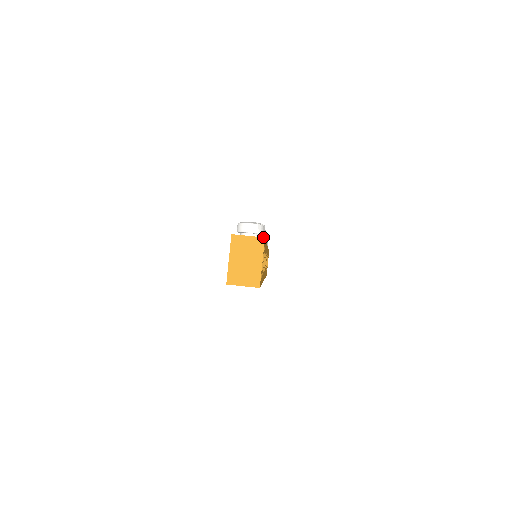
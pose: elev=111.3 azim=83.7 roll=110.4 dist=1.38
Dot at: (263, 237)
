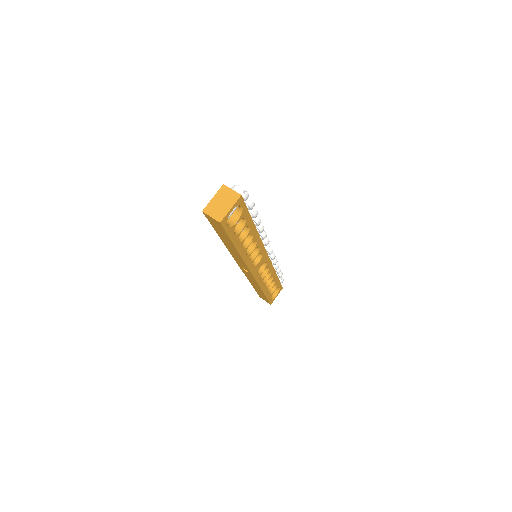
Dot at: occluded
